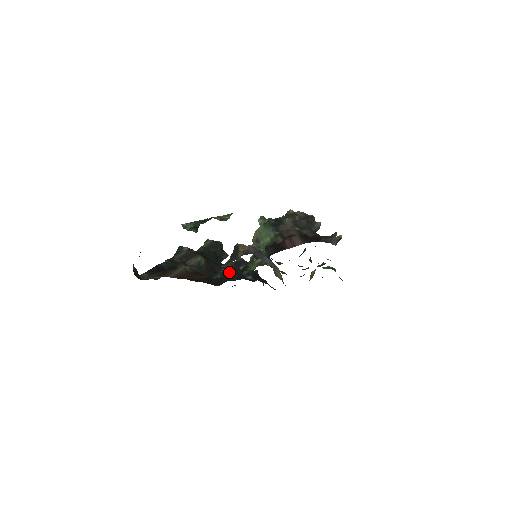
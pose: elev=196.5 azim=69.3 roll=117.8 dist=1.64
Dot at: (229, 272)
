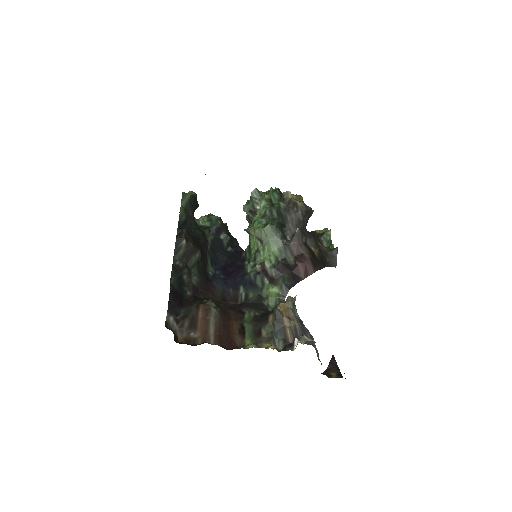
Dot at: (213, 247)
